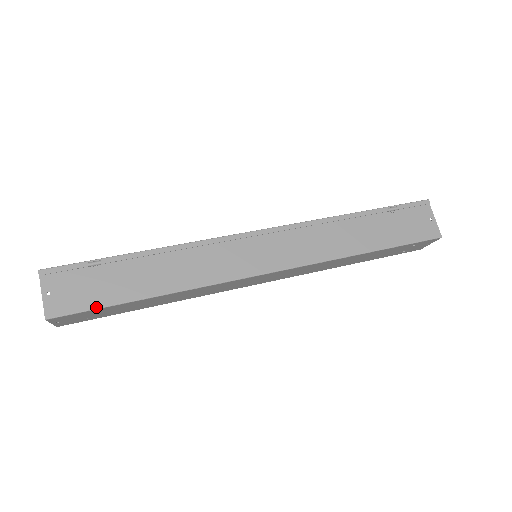
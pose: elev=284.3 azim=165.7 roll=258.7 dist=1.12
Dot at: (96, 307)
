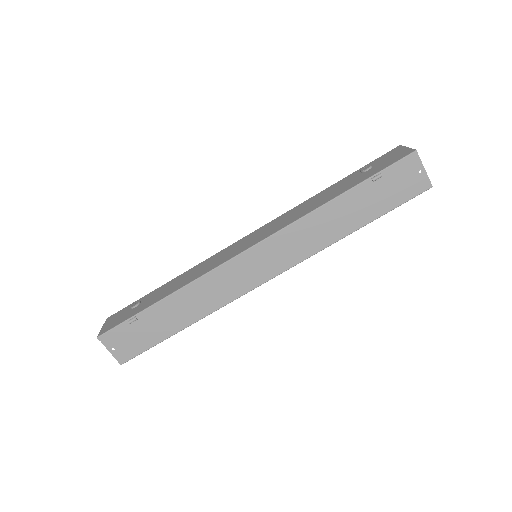
Dot at: (150, 347)
